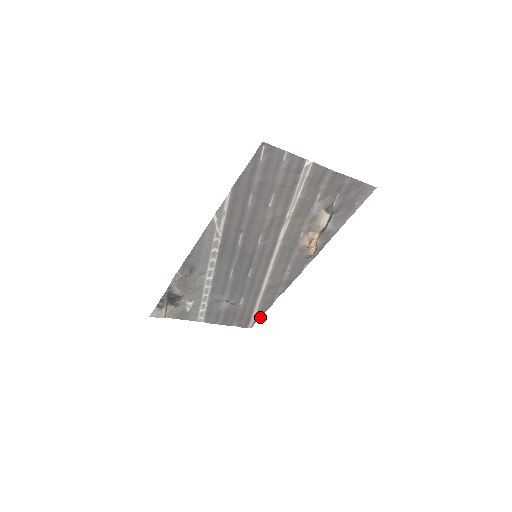
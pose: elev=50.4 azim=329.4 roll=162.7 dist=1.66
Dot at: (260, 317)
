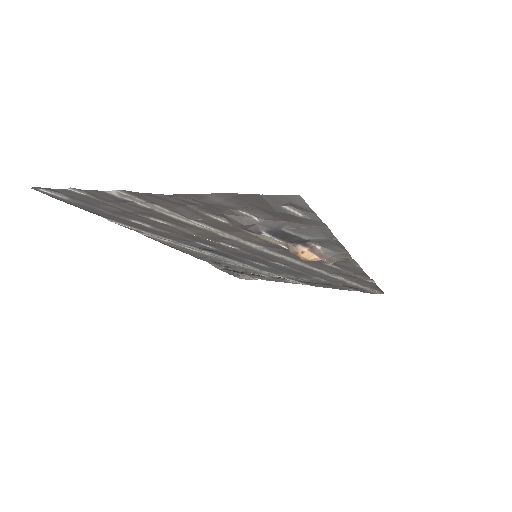
Dot at: (380, 289)
